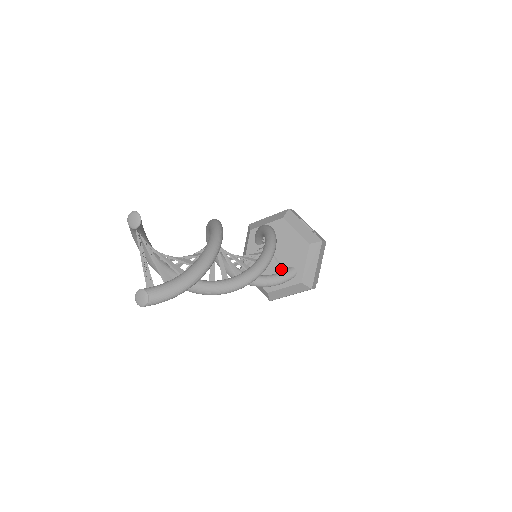
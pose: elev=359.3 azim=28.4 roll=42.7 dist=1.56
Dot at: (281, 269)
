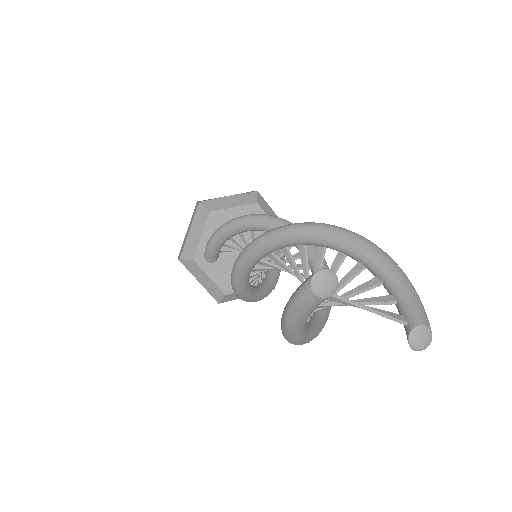
Dot at: occluded
